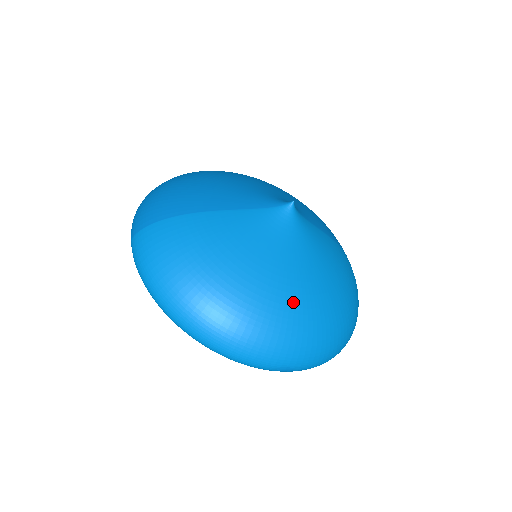
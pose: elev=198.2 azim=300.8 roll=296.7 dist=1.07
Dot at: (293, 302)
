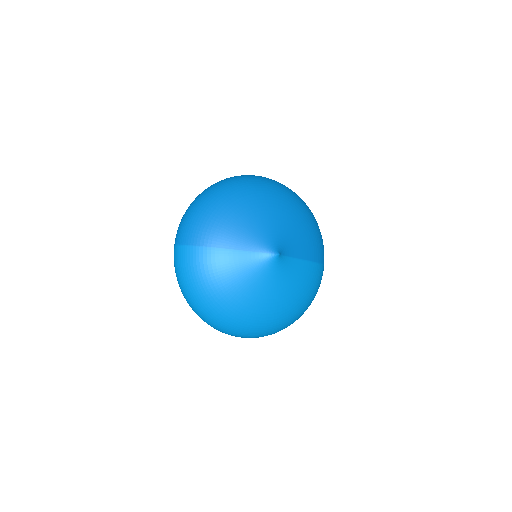
Dot at: (257, 314)
